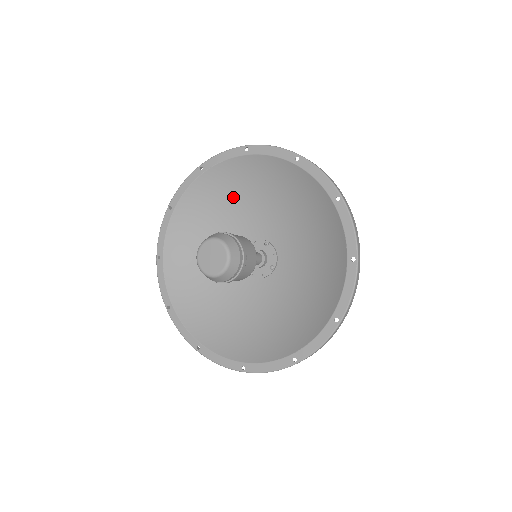
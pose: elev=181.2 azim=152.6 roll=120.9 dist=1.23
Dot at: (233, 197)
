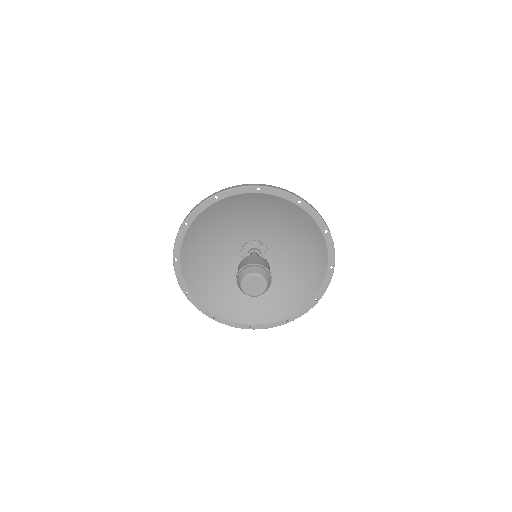
Dot at: (238, 214)
